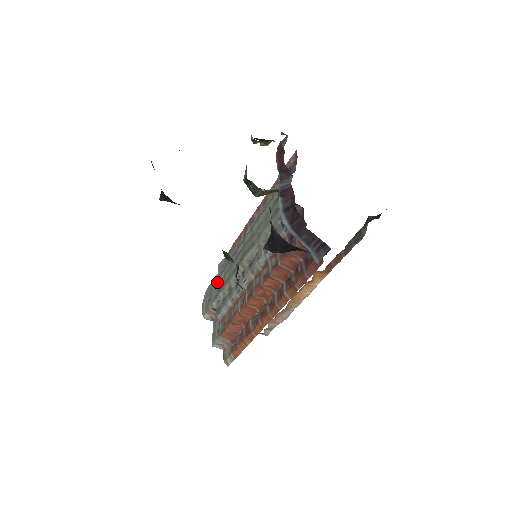
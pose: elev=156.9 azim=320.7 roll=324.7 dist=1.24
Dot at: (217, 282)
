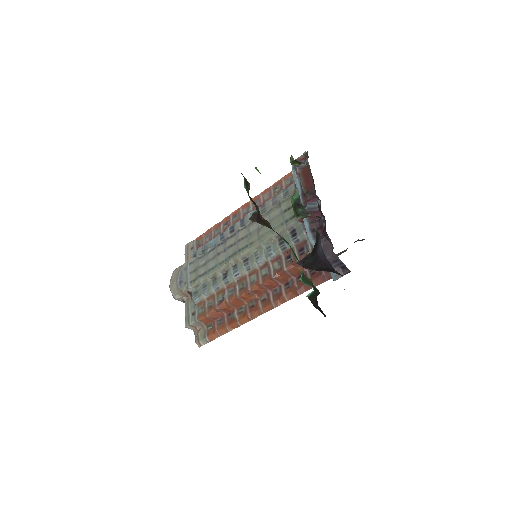
Dot at: (194, 266)
